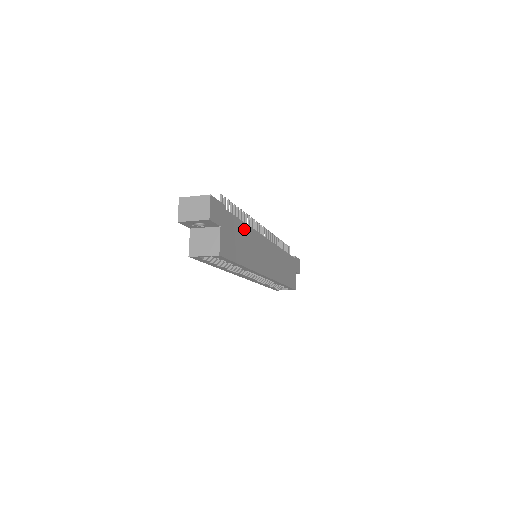
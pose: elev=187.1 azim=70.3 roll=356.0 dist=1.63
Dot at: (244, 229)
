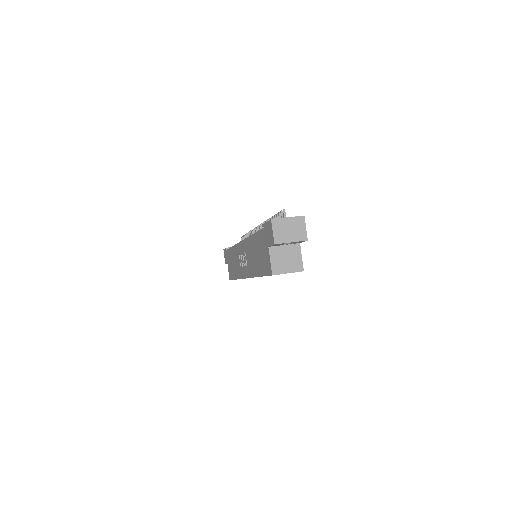
Dot at: occluded
